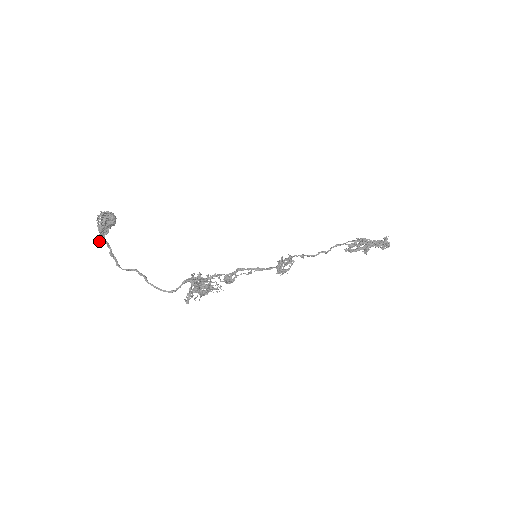
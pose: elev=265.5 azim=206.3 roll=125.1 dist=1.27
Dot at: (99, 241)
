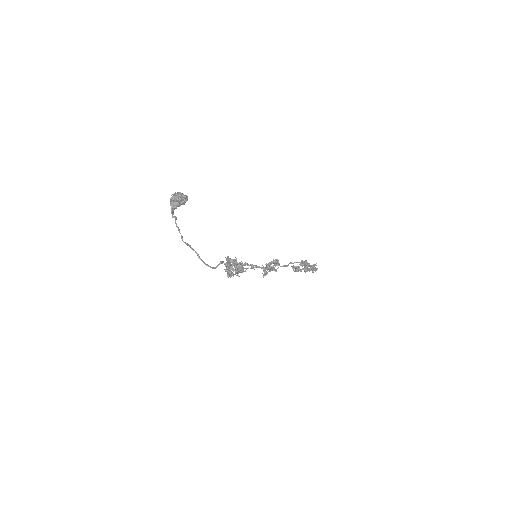
Dot at: (172, 215)
